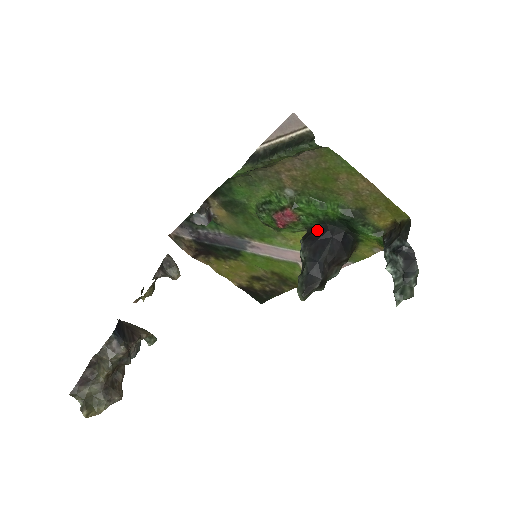
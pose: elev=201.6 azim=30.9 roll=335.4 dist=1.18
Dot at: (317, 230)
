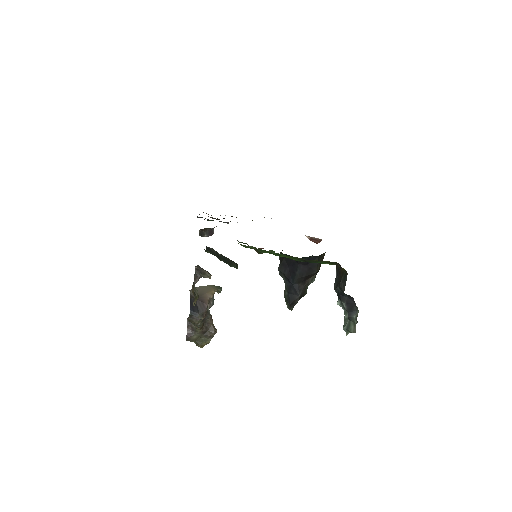
Dot at: occluded
